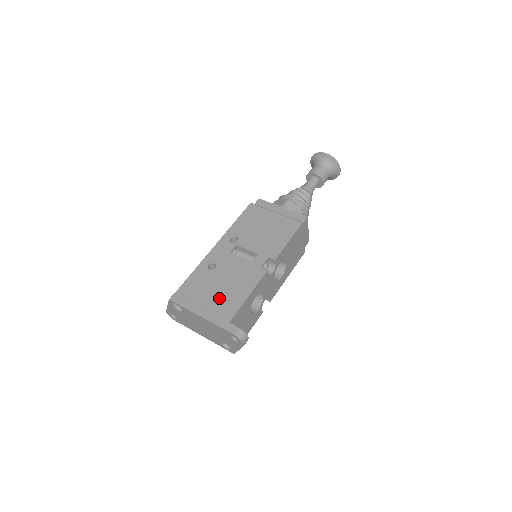
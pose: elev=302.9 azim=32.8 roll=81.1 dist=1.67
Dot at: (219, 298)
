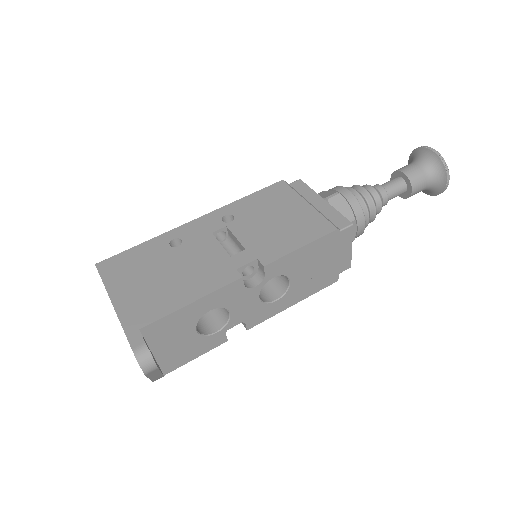
Dot at: (152, 288)
